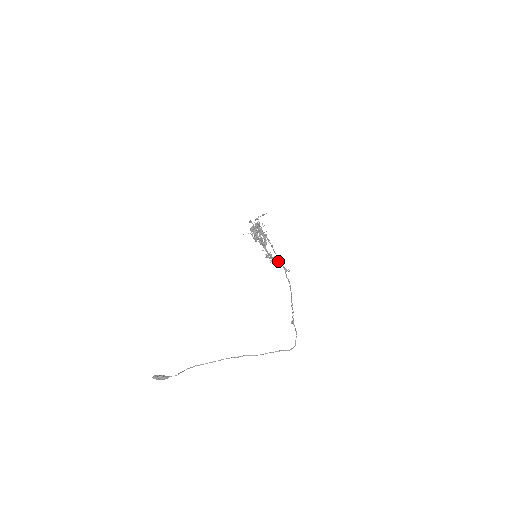
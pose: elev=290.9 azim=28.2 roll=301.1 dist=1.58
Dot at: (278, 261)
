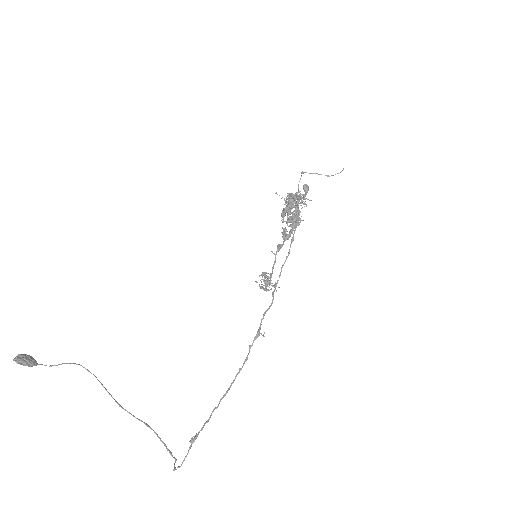
Dot at: occluded
